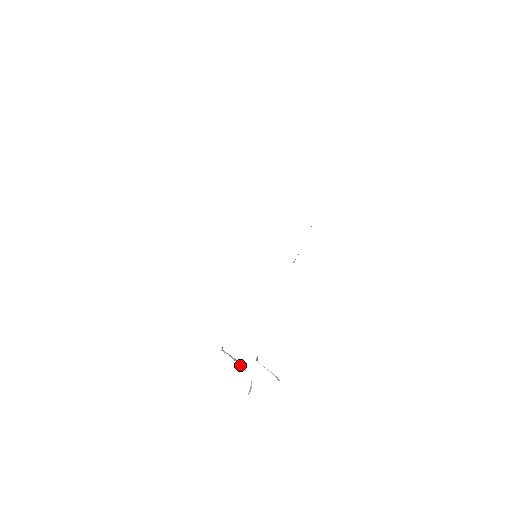
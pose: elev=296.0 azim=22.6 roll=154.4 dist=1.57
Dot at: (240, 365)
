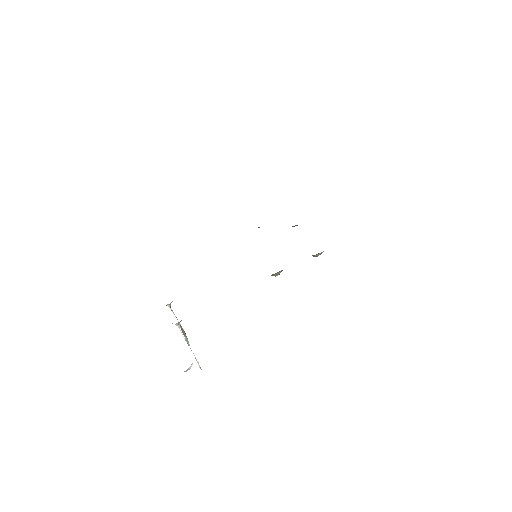
Dot at: (184, 336)
